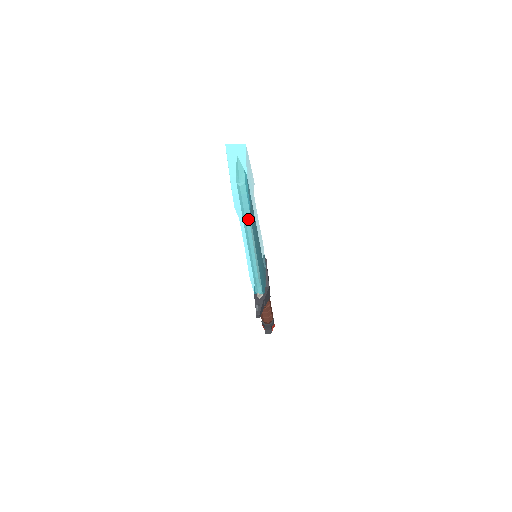
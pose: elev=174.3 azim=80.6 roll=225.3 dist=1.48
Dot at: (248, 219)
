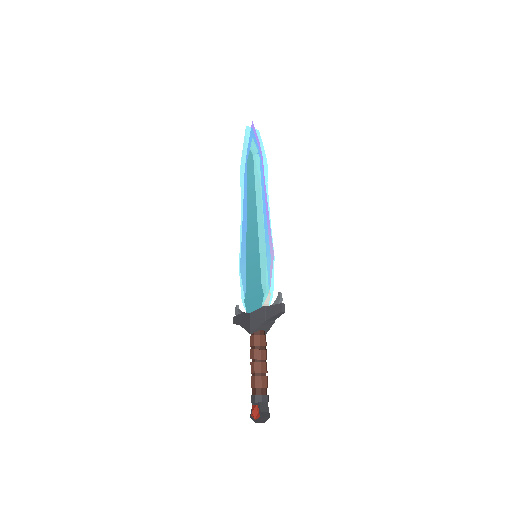
Dot at: (266, 182)
